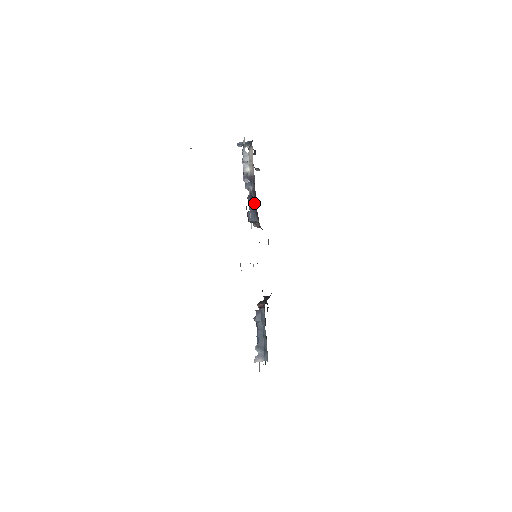
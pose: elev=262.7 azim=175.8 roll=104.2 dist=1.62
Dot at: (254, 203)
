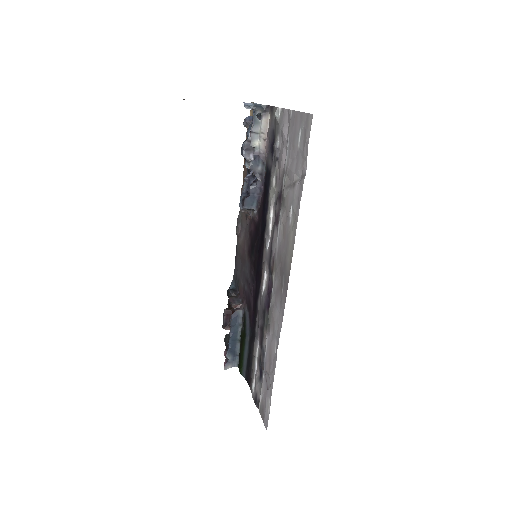
Dot at: (259, 188)
